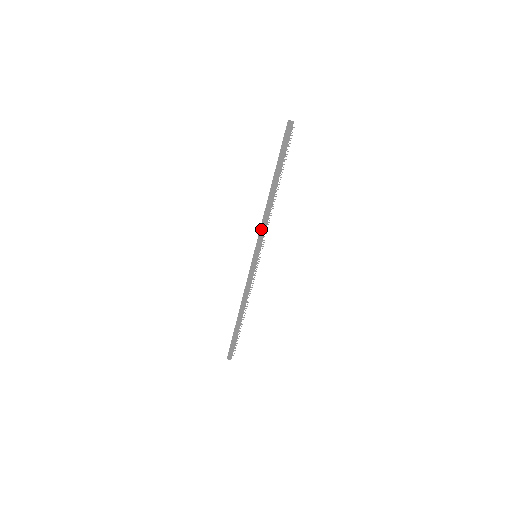
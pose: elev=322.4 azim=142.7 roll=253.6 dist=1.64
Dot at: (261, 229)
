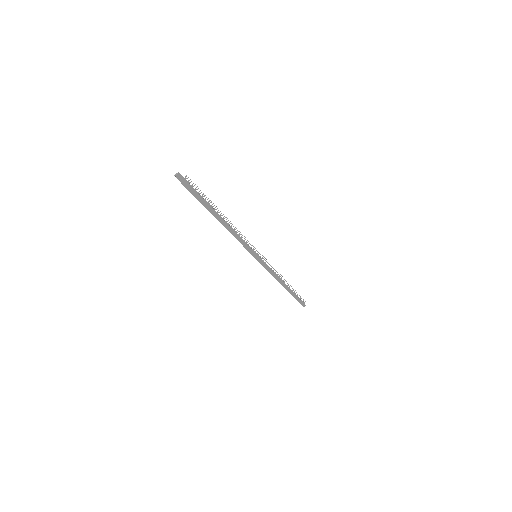
Dot at: occluded
